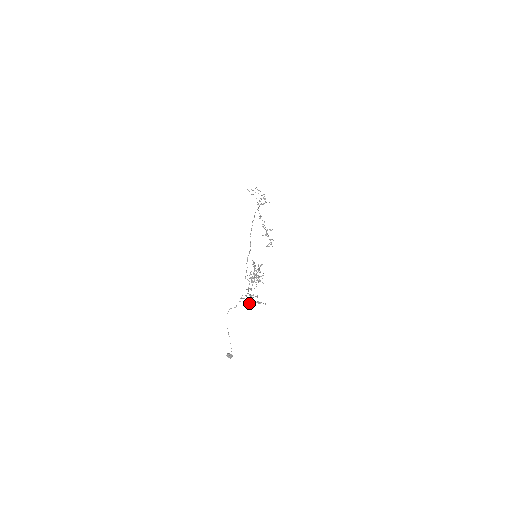
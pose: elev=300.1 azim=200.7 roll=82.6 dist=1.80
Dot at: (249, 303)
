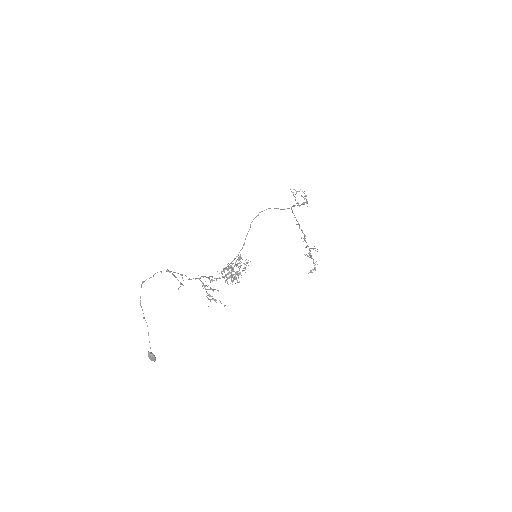
Dot at: (180, 283)
